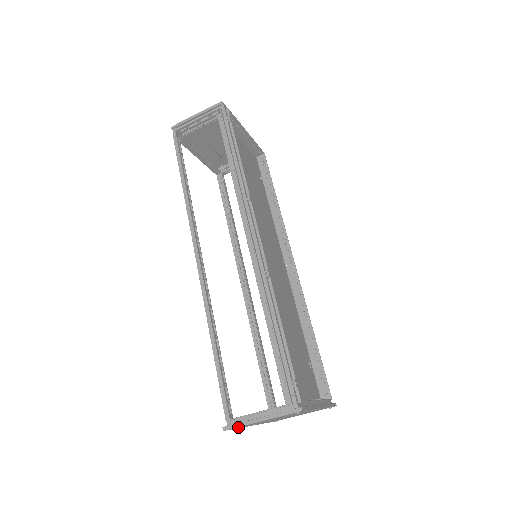
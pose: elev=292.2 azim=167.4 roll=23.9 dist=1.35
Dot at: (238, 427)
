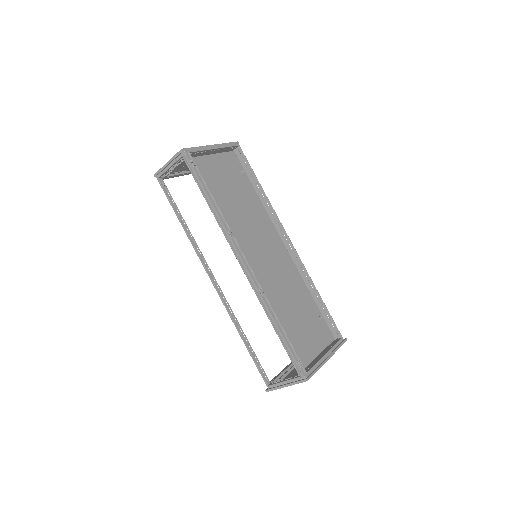
Dot at: occluded
